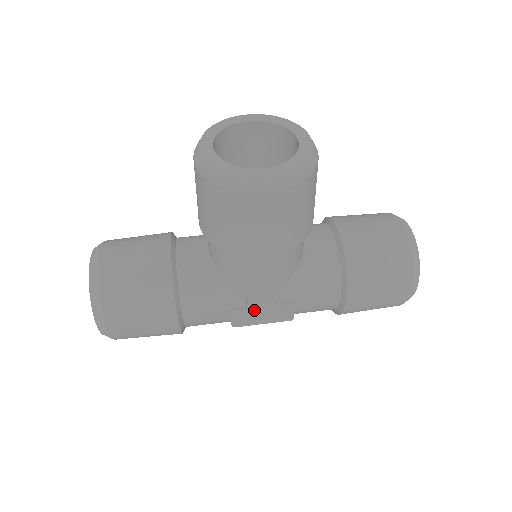
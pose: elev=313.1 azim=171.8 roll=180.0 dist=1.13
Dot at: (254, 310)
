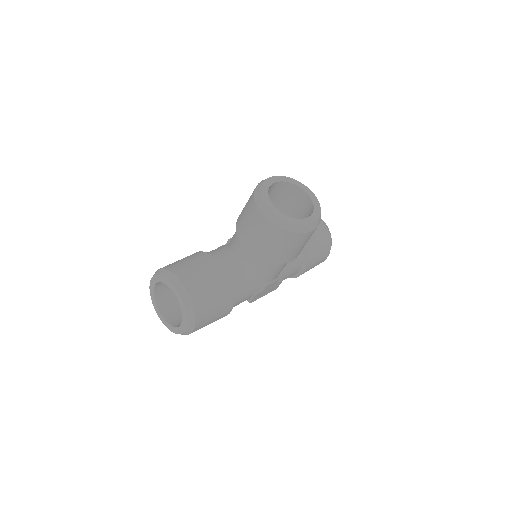
Dot at: (265, 290)
